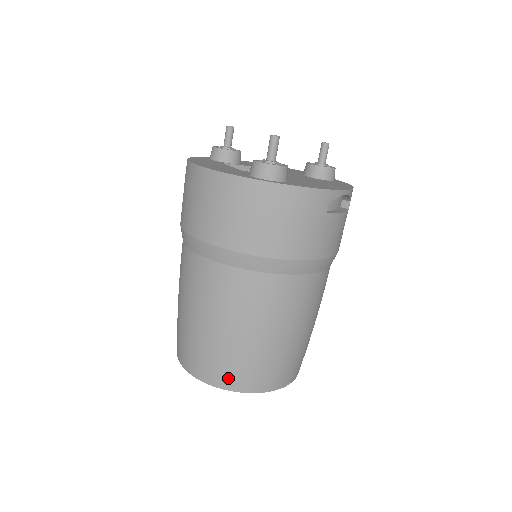
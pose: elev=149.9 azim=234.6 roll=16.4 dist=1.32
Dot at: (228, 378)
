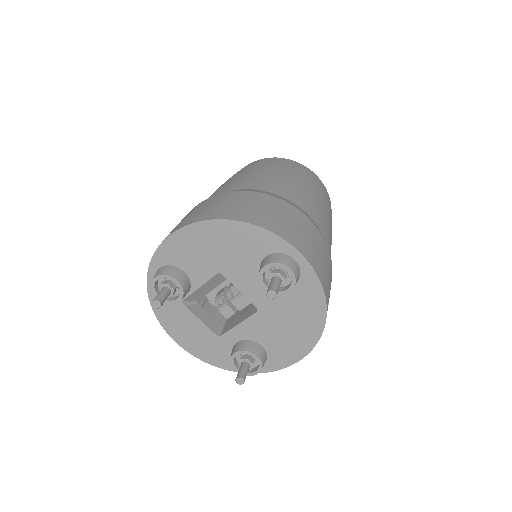
Dot at: occluded
